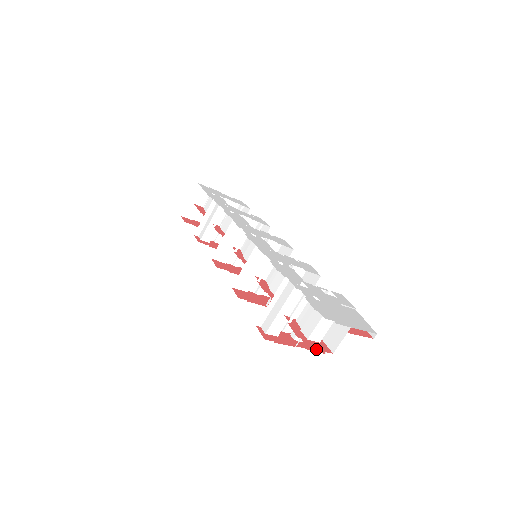
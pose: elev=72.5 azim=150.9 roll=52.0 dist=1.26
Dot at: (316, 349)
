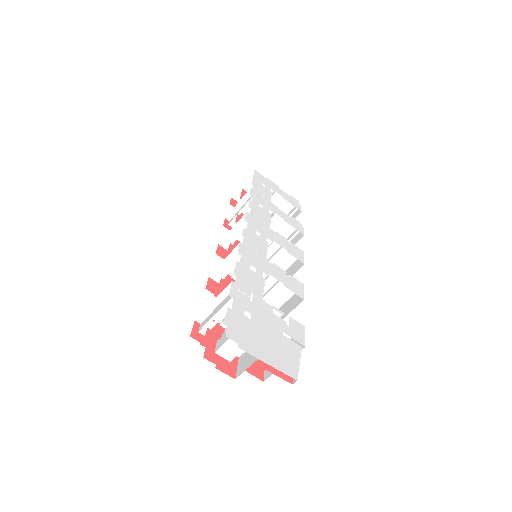
Dot at: (255, 372)
